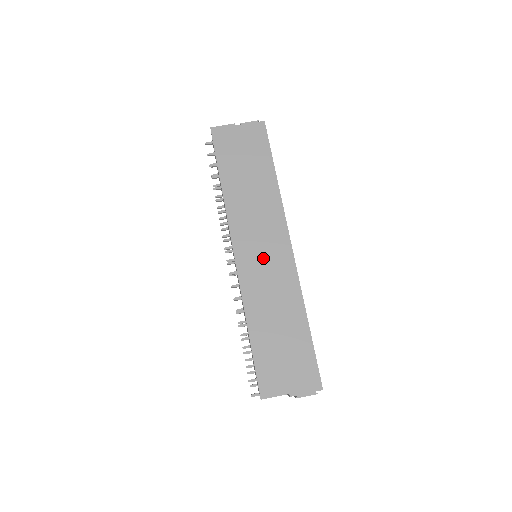
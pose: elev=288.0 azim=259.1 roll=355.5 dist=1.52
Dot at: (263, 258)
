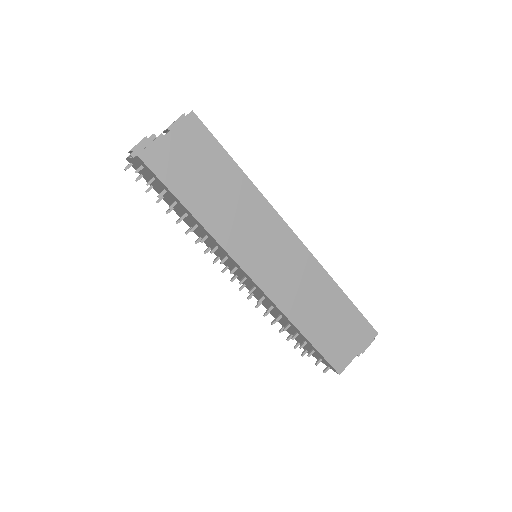
Dot at: (278, 264)
